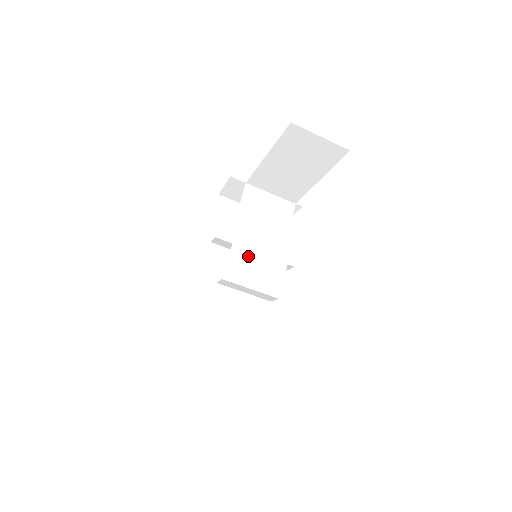
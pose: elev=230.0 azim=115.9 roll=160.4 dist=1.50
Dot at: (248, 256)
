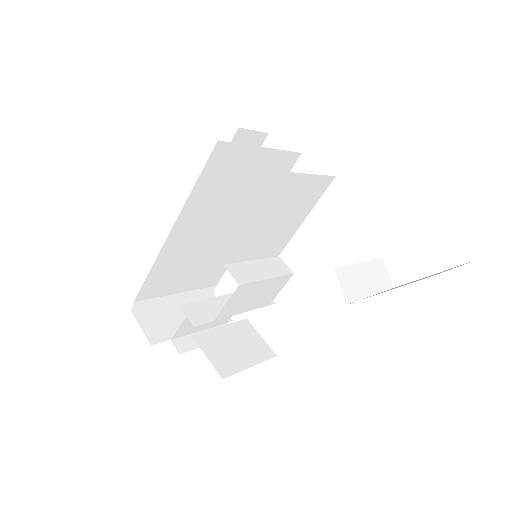
Dot at: (253, 287)
